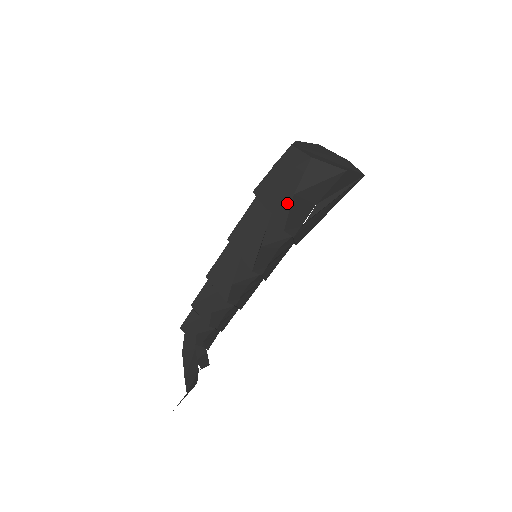
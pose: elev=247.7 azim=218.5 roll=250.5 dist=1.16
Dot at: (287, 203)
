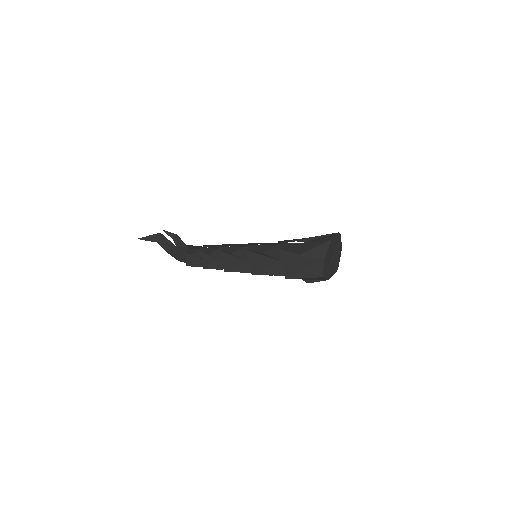
Dot at: occluded
